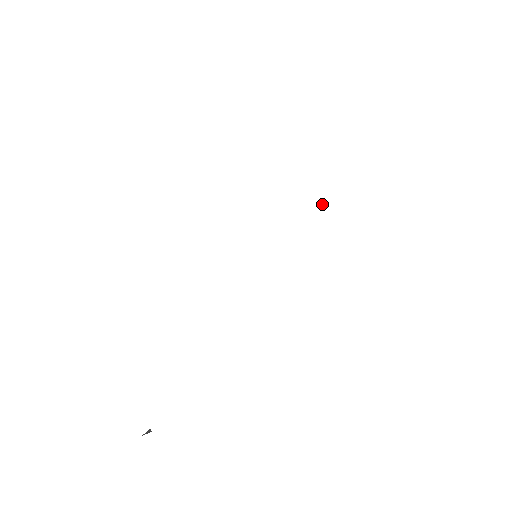
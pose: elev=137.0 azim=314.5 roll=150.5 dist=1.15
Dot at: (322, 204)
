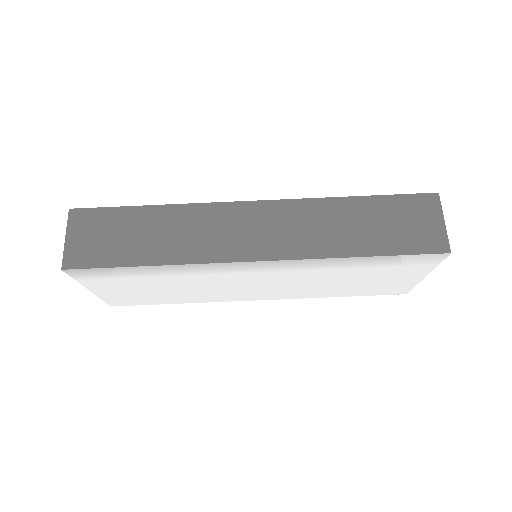
Dot at: (336, 280)
